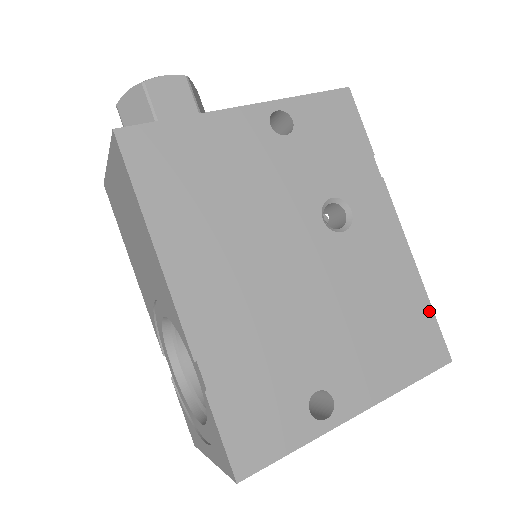
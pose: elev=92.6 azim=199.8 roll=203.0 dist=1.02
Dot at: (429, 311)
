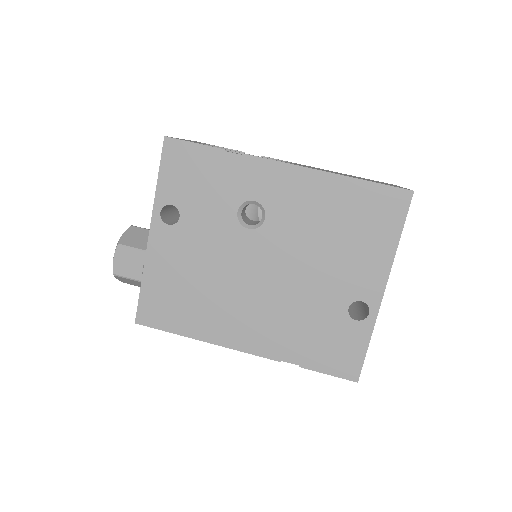
Dot at: (364, 185)
